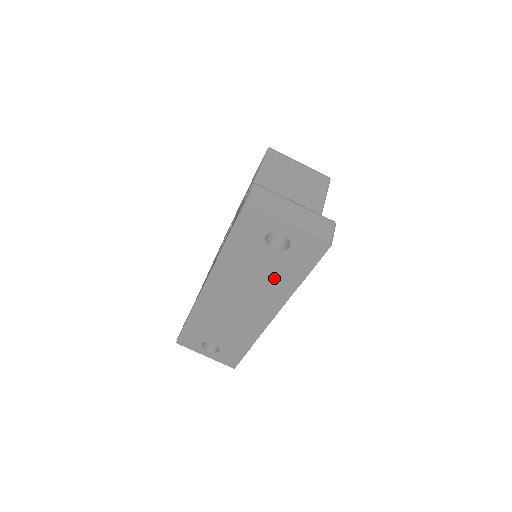
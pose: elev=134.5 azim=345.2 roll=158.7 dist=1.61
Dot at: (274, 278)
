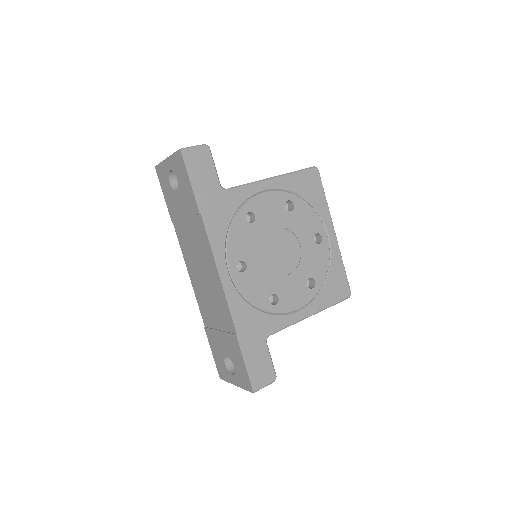
Dot at: (193, 221)
